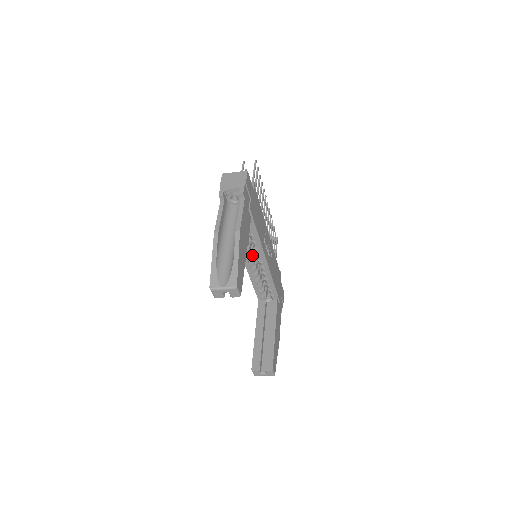
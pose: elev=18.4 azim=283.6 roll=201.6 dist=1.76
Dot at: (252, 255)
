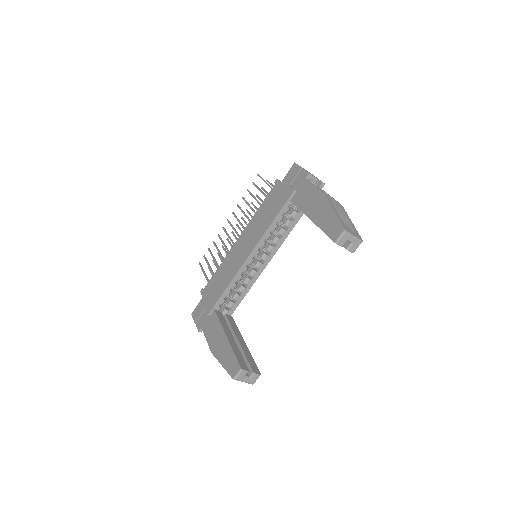
Dot at: occluded
